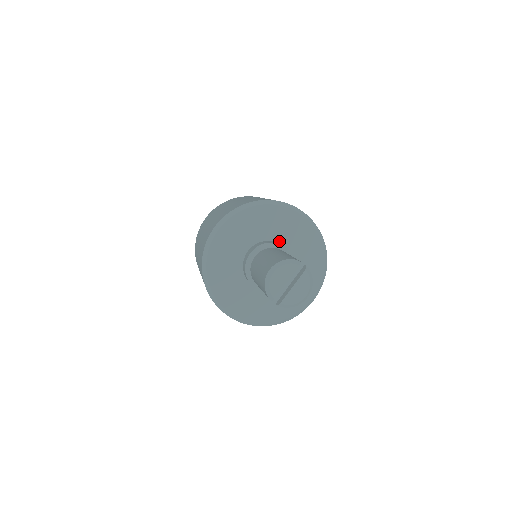
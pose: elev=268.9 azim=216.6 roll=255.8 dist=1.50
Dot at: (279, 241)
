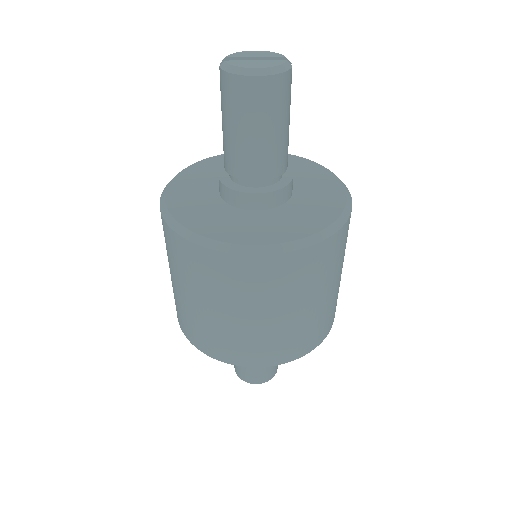
Dot at: (295, 187)
